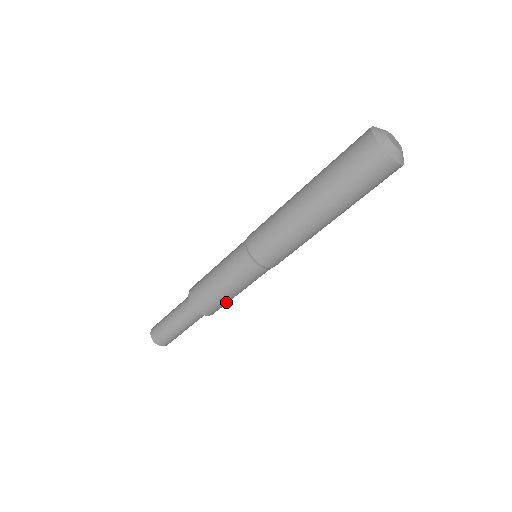
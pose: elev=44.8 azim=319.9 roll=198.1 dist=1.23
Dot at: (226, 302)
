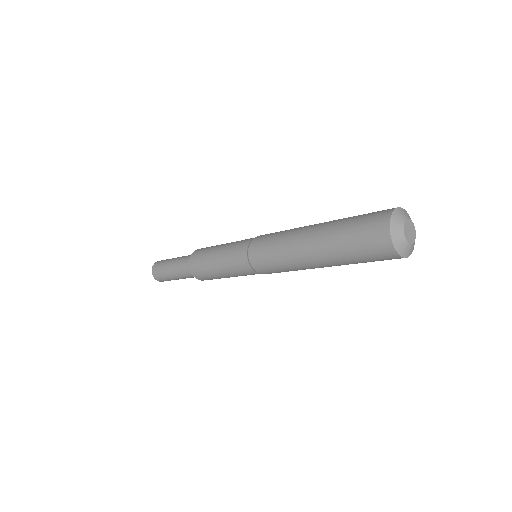
Dot at: occluded
